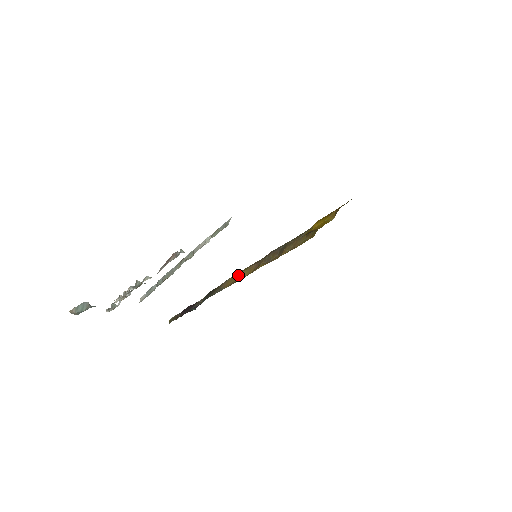
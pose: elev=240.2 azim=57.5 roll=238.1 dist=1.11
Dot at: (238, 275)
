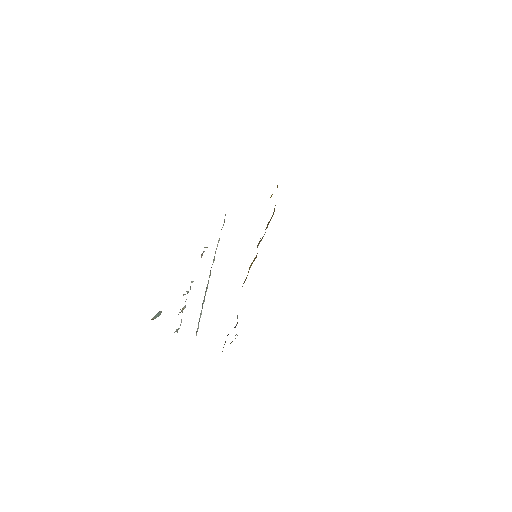
Dot at: (249, 269)
